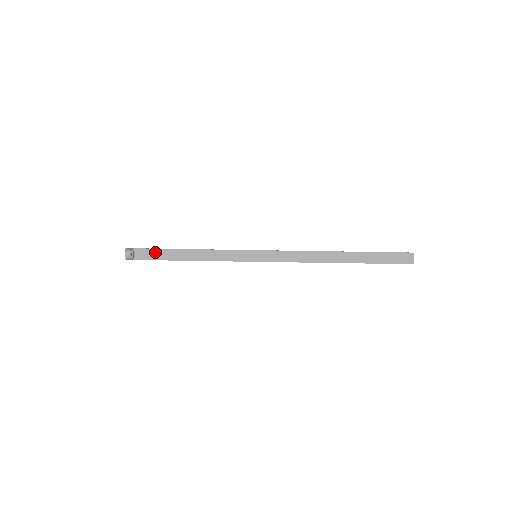
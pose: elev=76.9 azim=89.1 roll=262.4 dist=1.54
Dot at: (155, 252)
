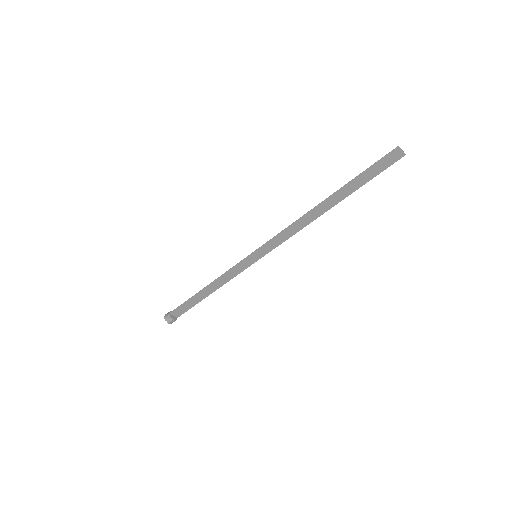
Dot at: (184, 306)
